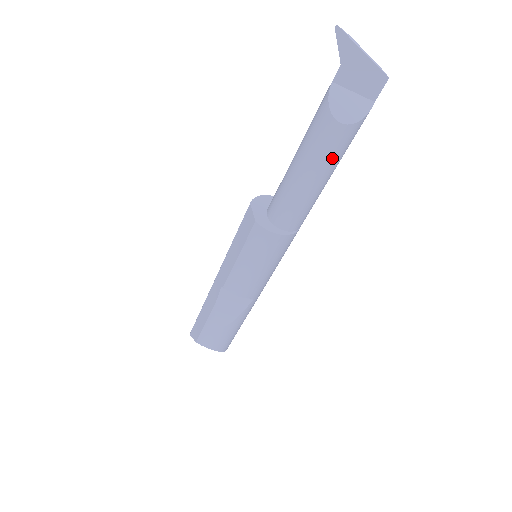
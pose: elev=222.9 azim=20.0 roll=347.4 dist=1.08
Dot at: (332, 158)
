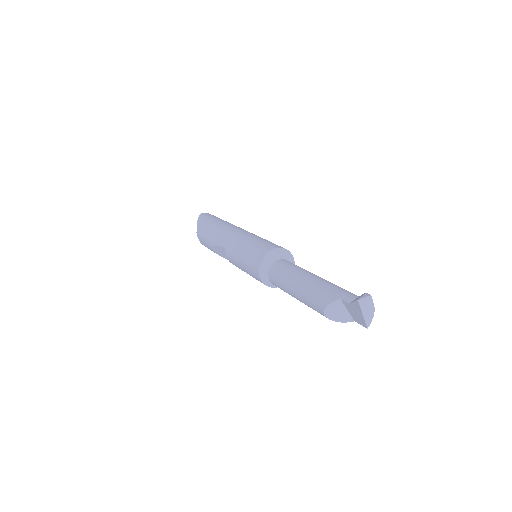
Dot at: occluded
